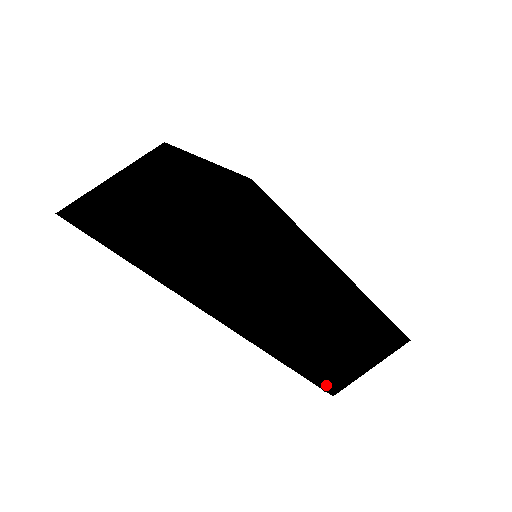
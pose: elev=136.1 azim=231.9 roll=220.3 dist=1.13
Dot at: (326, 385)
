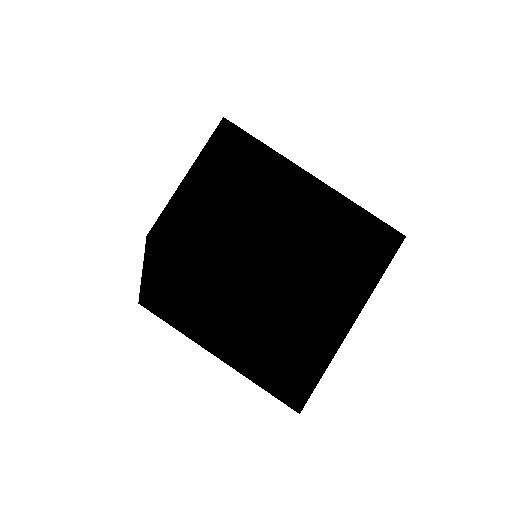
Dot at: (296, 409)
